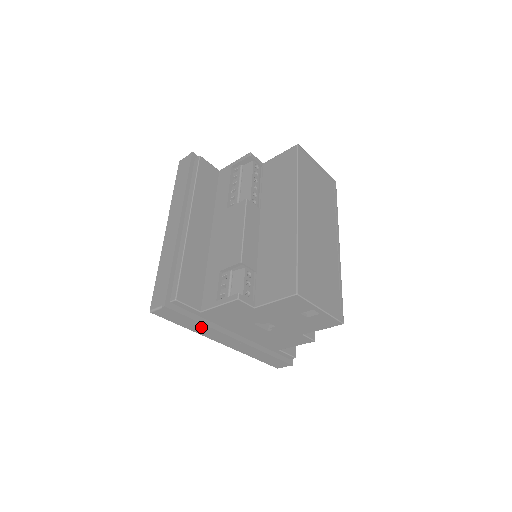
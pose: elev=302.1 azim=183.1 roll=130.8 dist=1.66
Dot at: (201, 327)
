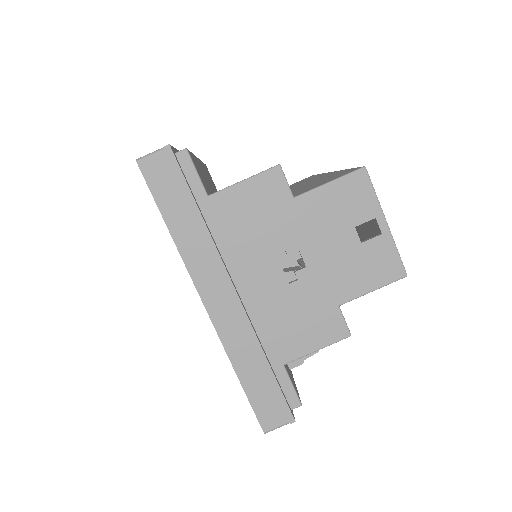
Dot at: (195, 231)
